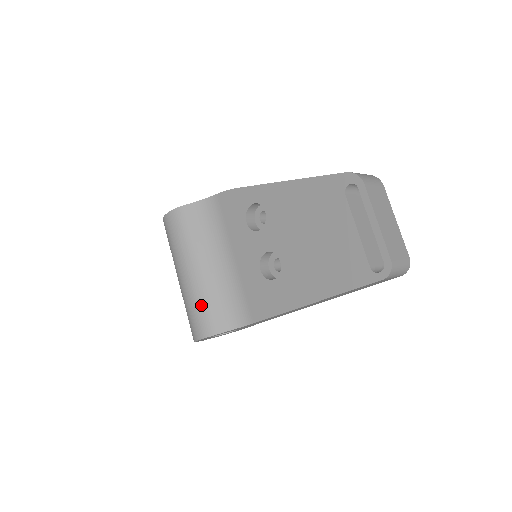
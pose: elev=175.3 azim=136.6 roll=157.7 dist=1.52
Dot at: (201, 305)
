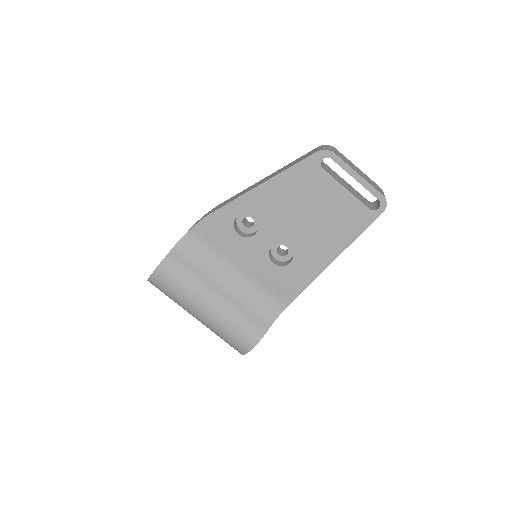
Dot at: (238, 322)
